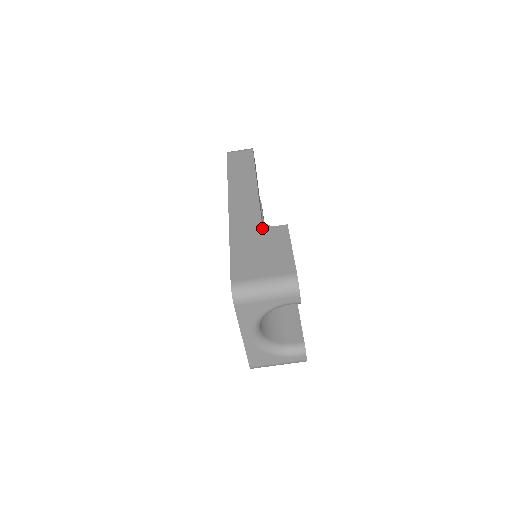
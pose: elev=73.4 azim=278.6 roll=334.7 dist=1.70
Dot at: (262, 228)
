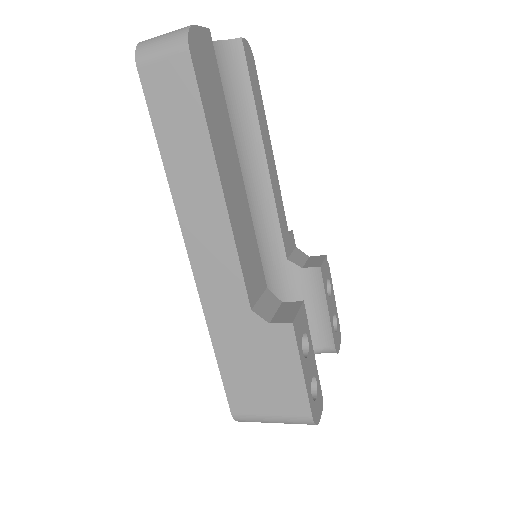
Dot at: (254, 325)
